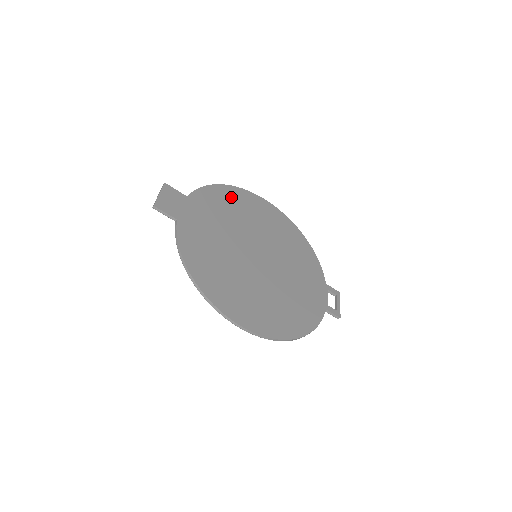
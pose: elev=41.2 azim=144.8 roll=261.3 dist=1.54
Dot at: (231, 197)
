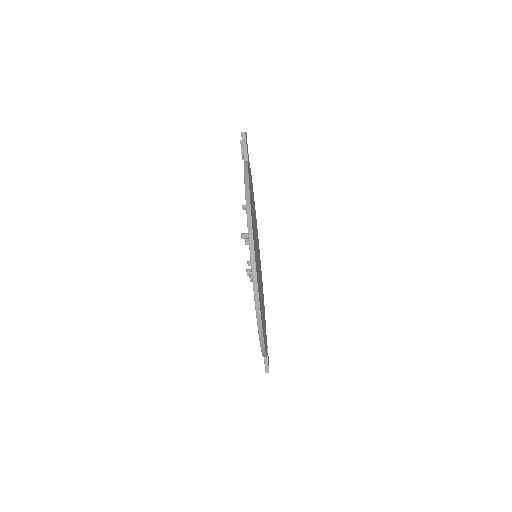
Dot at: occluded
